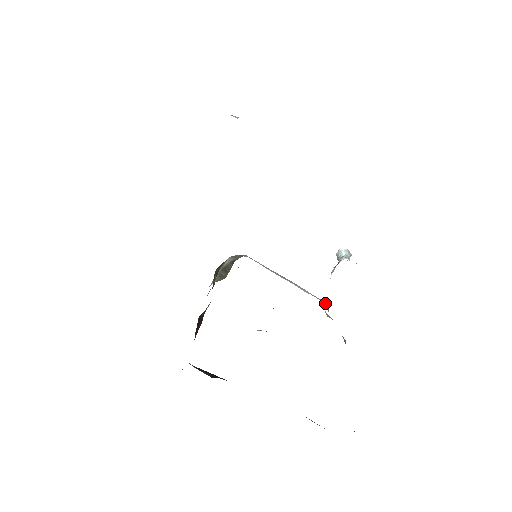
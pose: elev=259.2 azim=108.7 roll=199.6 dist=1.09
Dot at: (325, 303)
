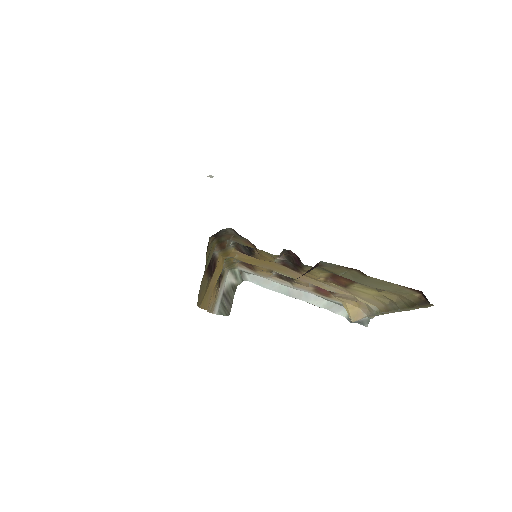
Dot at: (344, 314)
